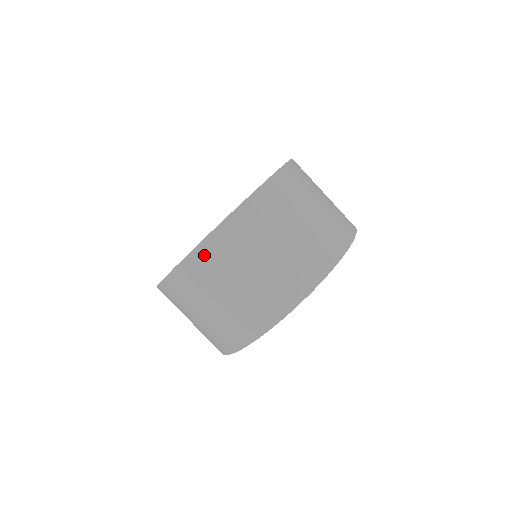
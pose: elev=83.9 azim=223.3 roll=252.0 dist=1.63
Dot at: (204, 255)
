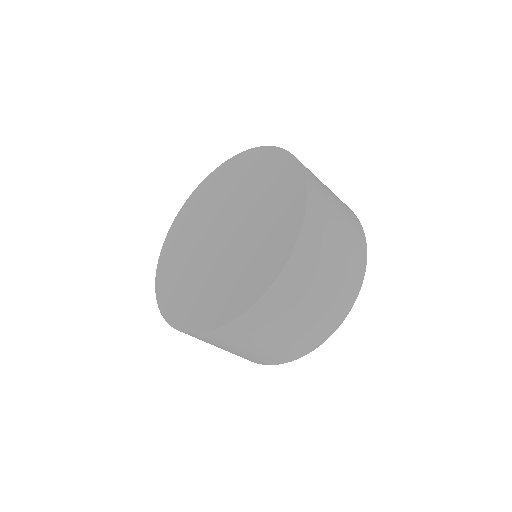
Dot at: (272, 299)
